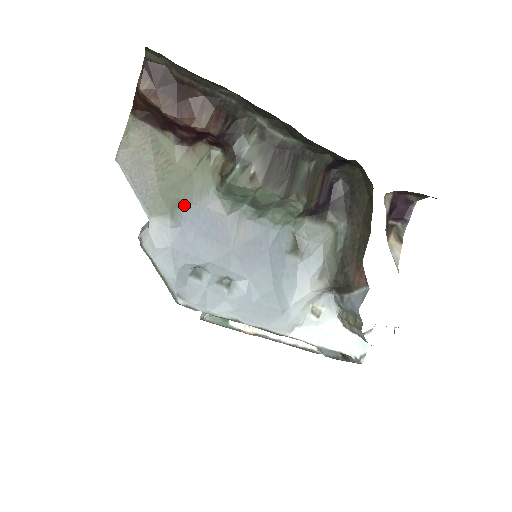
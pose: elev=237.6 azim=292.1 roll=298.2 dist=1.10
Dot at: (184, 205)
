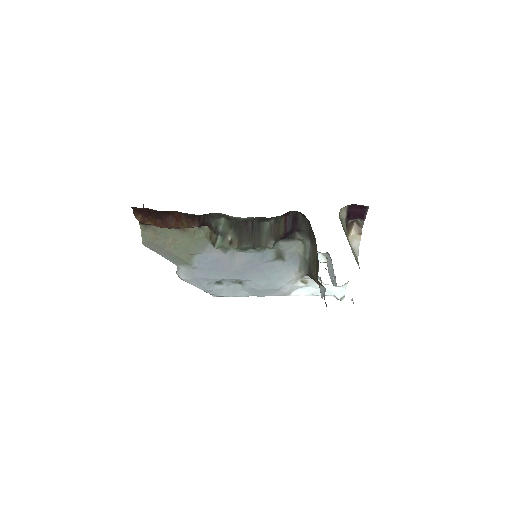
Dot at: (195, 256)
